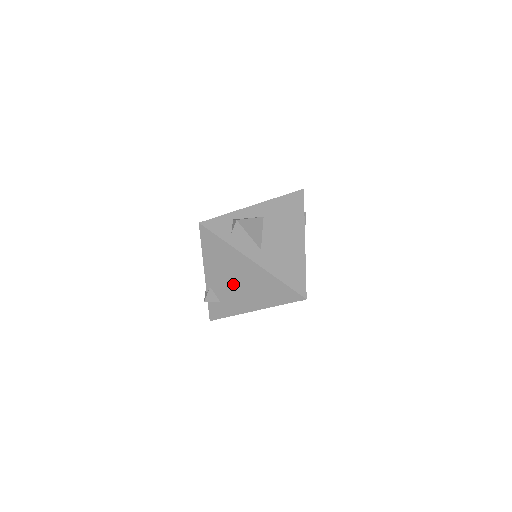
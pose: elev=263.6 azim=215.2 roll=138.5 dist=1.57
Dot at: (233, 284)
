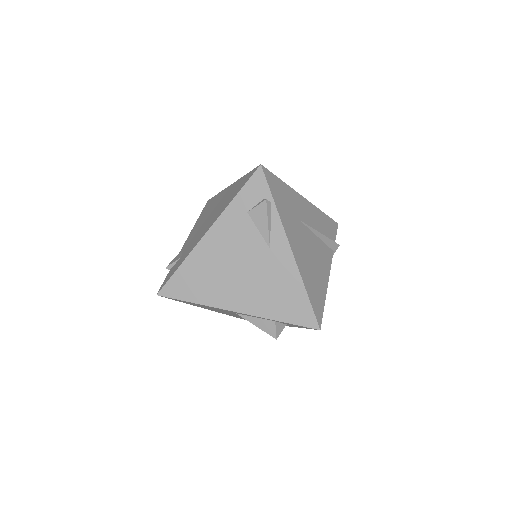
Dot at: (203, 224)
